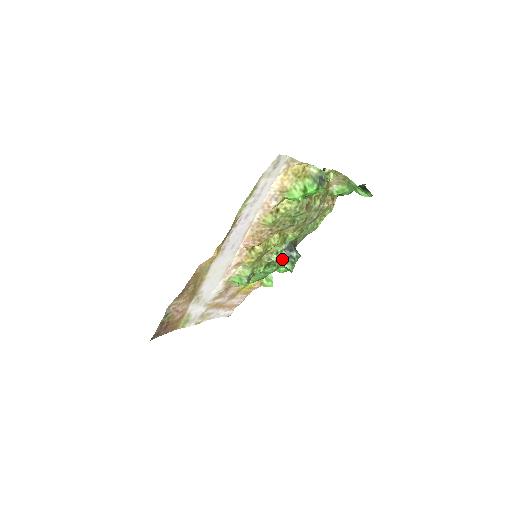
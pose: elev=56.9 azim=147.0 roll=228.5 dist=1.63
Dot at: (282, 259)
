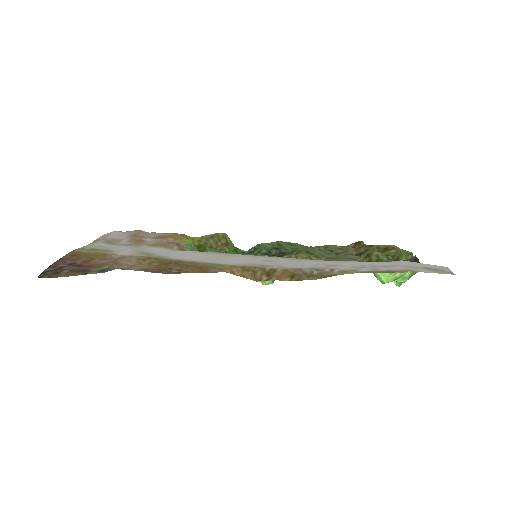
Dot at: occluded
